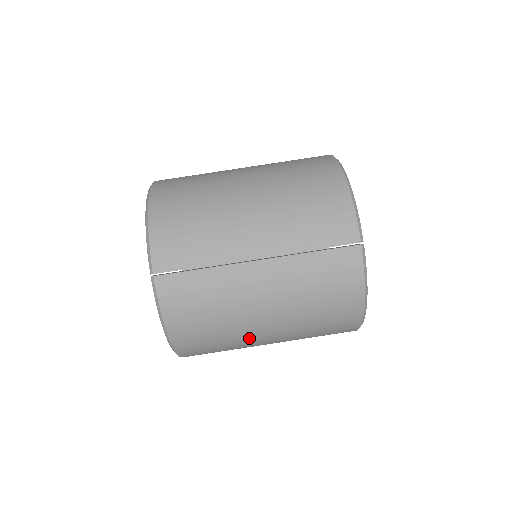
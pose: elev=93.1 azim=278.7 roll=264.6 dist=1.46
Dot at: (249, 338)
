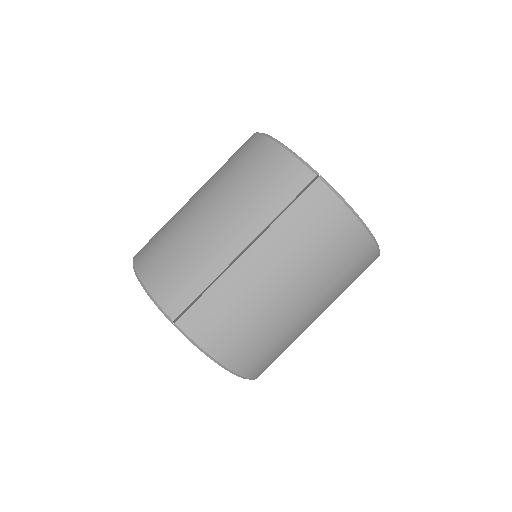
Dot at: (291, 321)
